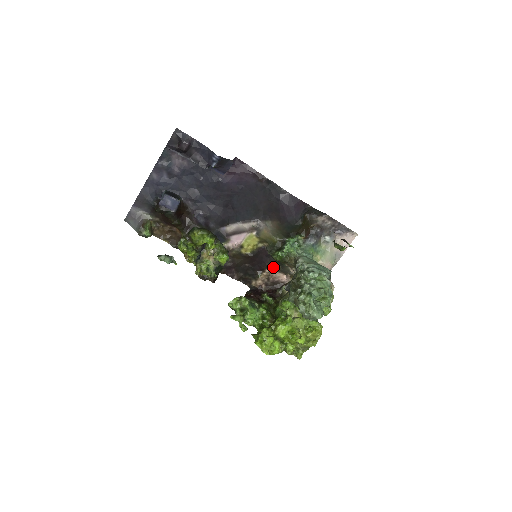
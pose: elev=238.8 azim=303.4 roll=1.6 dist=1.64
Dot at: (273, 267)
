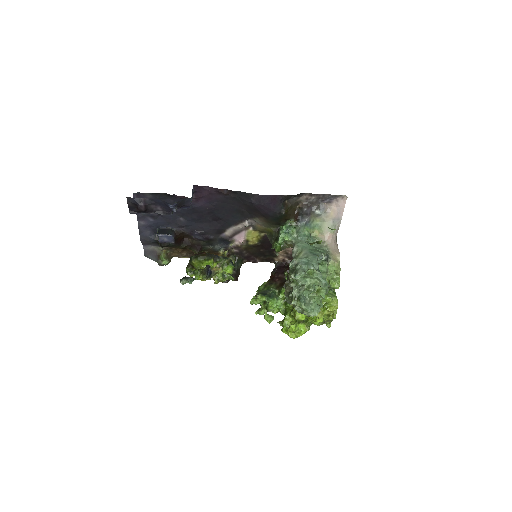
Dot at: occluded
